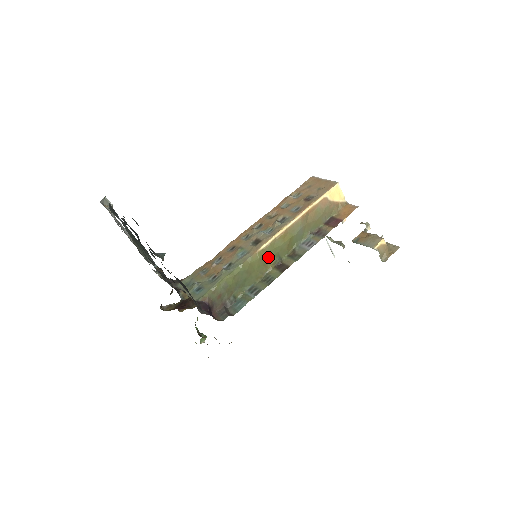
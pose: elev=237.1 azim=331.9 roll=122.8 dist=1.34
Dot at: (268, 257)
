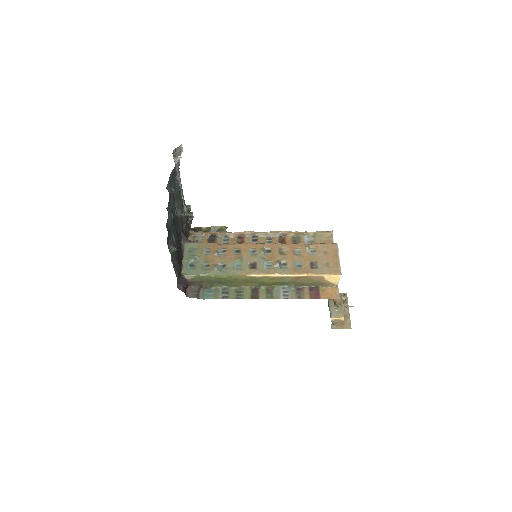
Dot at: (252, 281)
